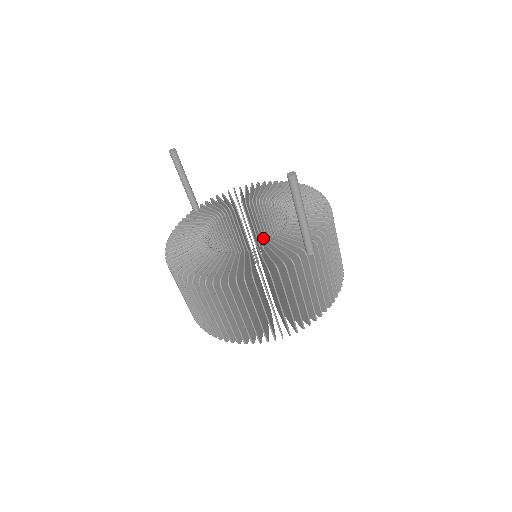
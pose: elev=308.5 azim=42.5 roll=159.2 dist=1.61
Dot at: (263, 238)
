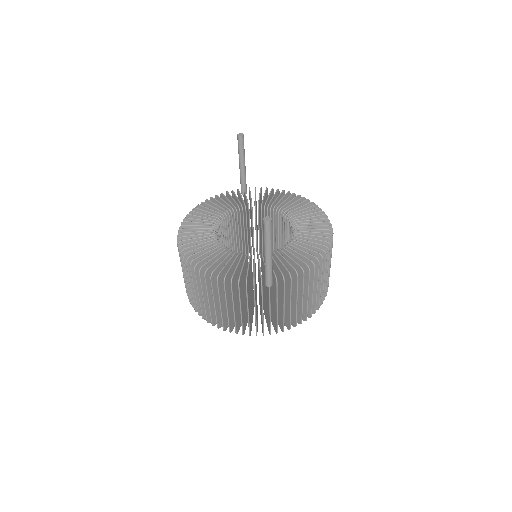
Dot at: (280, 244)
